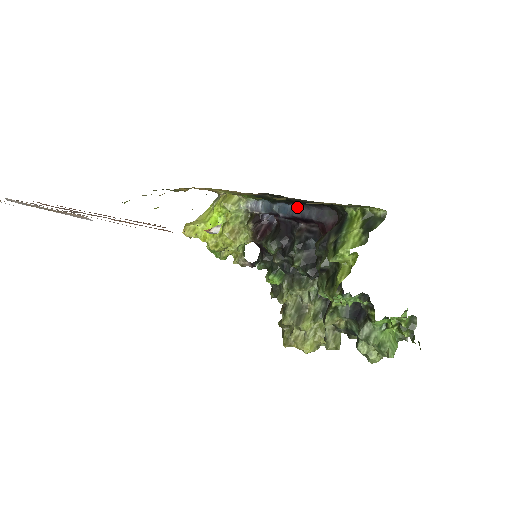
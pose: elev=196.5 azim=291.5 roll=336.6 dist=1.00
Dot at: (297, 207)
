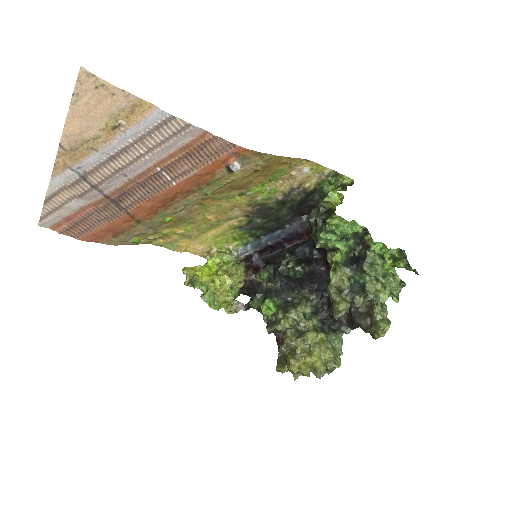
Dot at: (282, 231)
